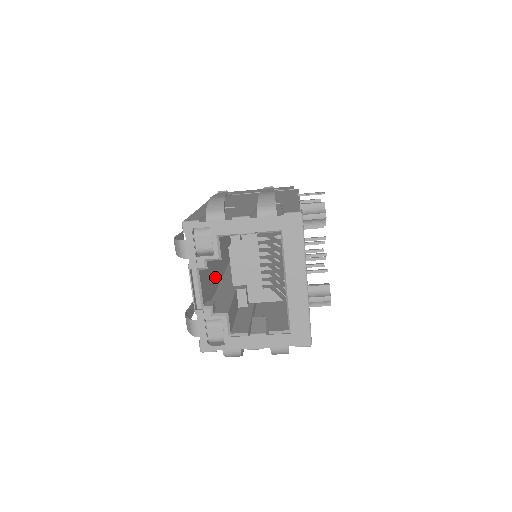
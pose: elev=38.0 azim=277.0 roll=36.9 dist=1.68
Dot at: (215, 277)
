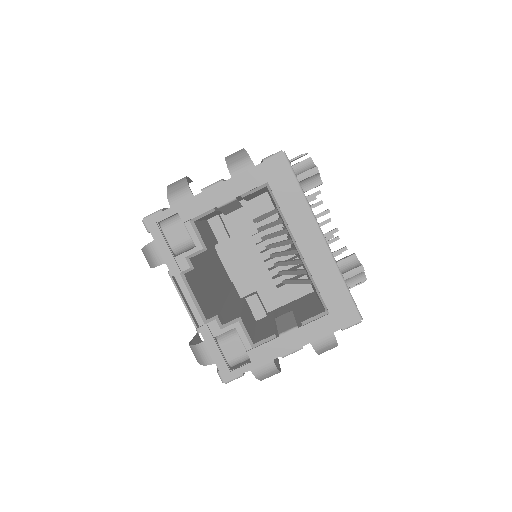
Dot at: (215, 294)
